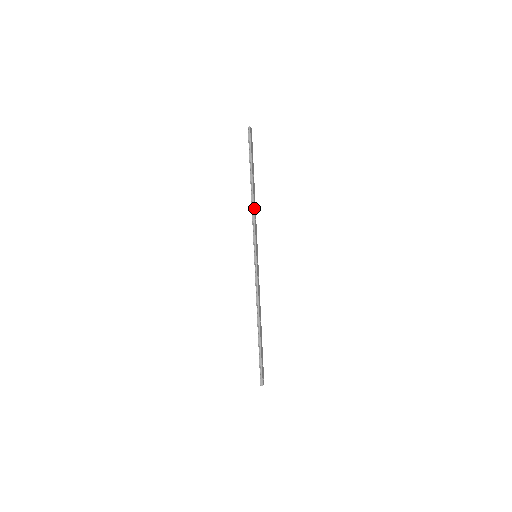
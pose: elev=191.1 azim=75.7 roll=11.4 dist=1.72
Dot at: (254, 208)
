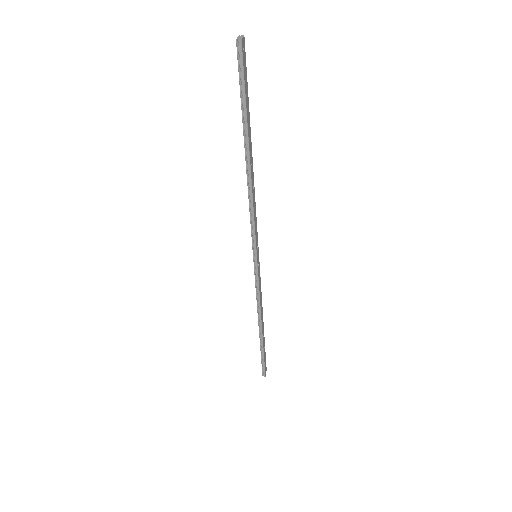
Dot at: (252, 194)
